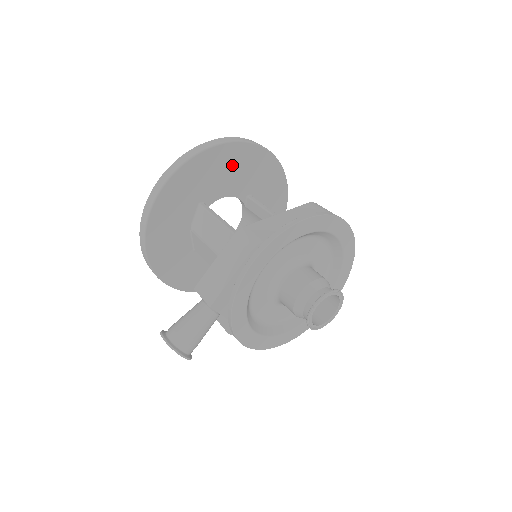
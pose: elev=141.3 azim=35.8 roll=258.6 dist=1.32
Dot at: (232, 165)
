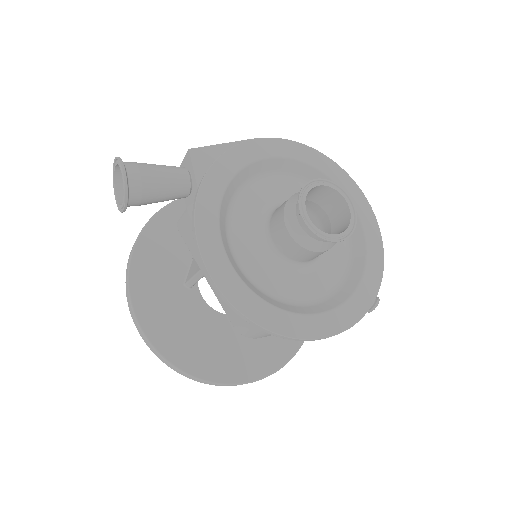
Dot at: occluded
